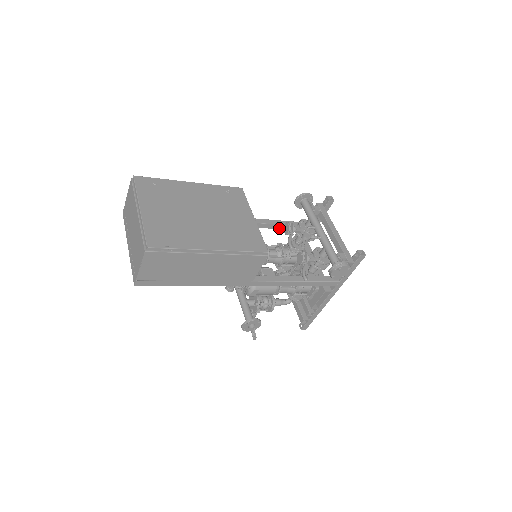
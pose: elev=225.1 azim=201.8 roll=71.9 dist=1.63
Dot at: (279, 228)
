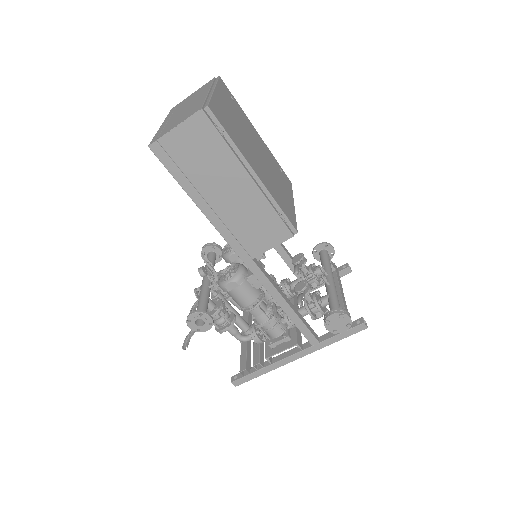
Dot at: (285, 259)
